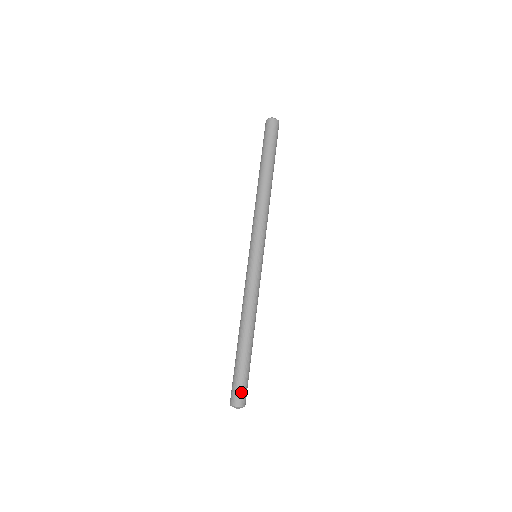
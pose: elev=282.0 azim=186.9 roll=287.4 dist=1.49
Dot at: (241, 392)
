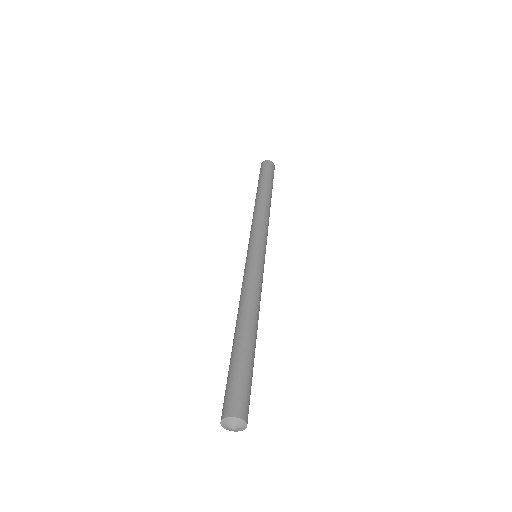
Dot at: (248, 401)
